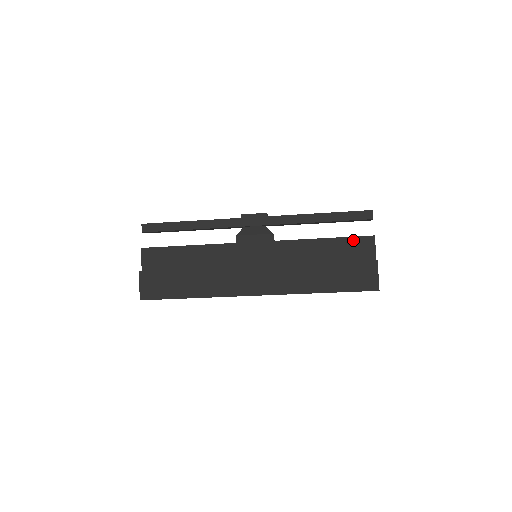
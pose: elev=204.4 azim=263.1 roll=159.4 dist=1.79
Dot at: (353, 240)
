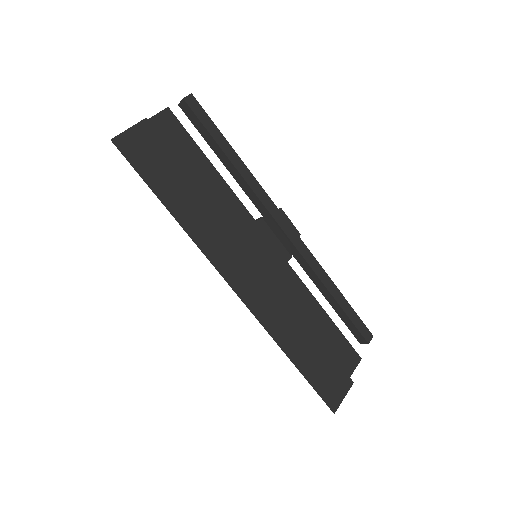
Dot at: (345, 342)
